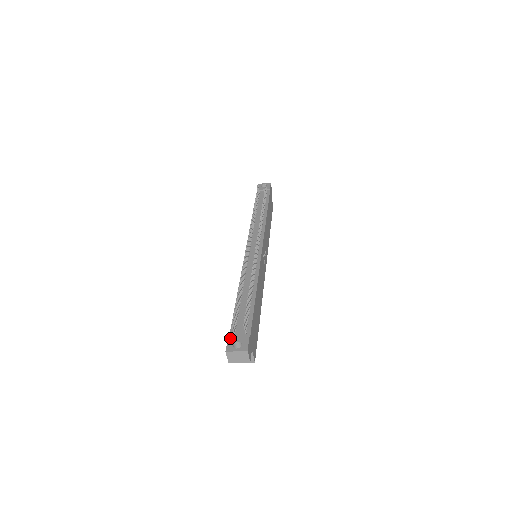
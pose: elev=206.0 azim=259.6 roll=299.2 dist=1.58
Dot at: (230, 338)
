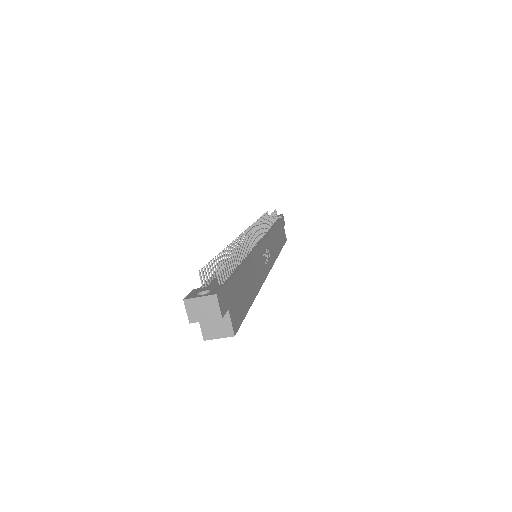
Dot at: (195, 290)
